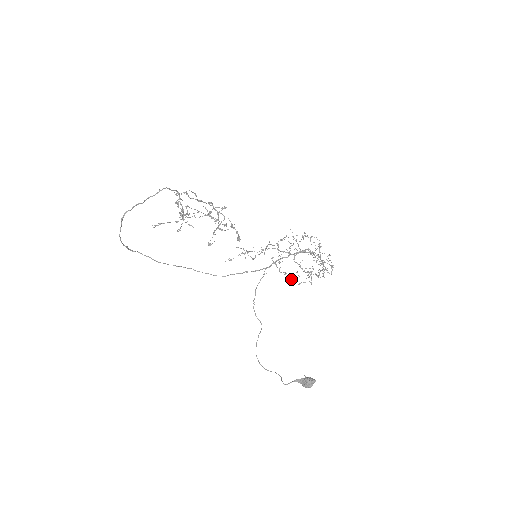
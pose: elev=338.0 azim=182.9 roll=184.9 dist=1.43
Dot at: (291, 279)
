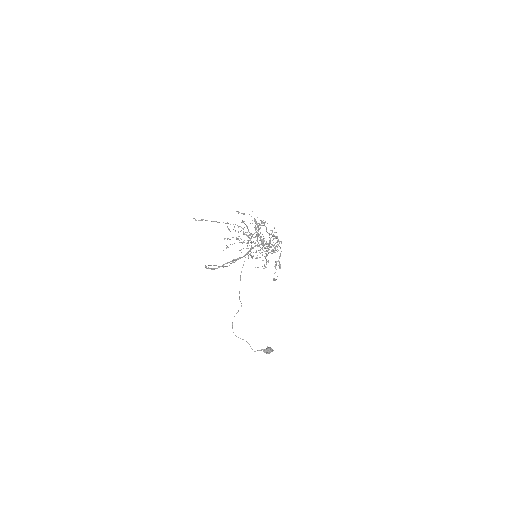
Dot at: occluded
